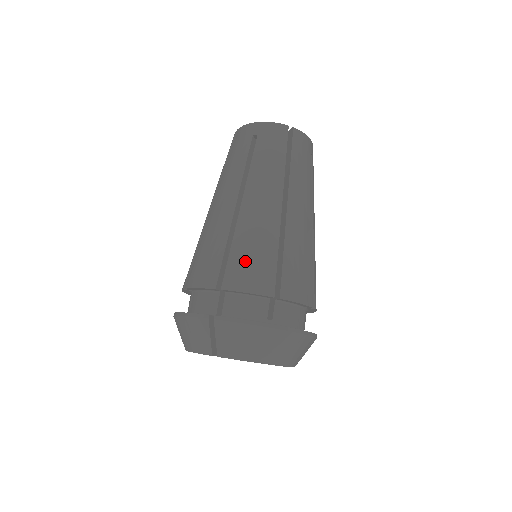
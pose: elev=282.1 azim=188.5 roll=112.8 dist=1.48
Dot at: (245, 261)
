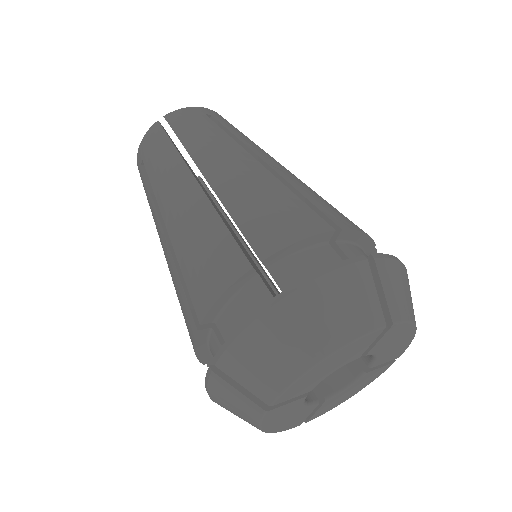
Dot at: (329, 205)
